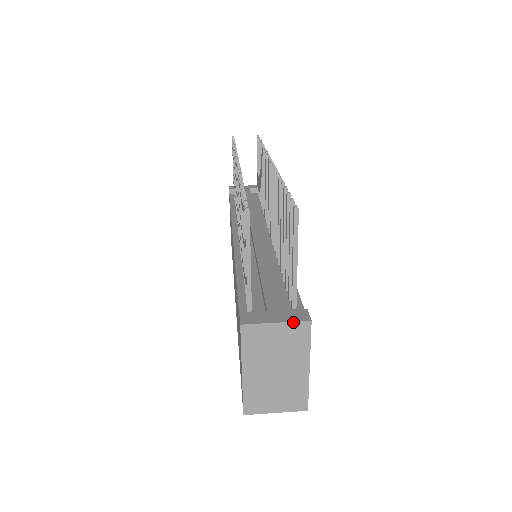
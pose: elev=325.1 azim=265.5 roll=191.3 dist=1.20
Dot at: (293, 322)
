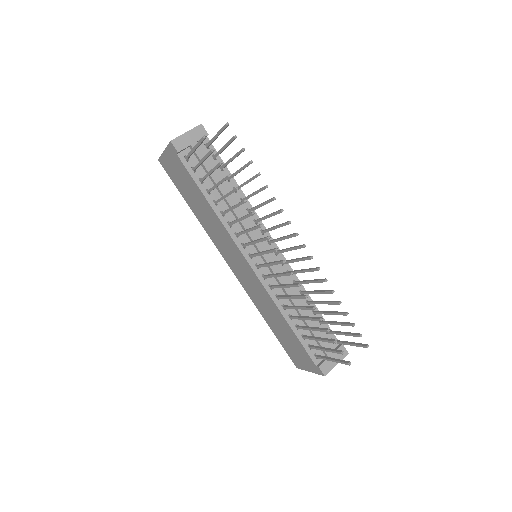
Dot at: occluded
